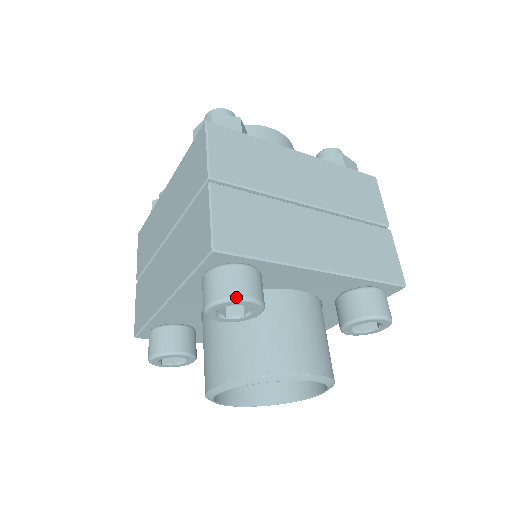
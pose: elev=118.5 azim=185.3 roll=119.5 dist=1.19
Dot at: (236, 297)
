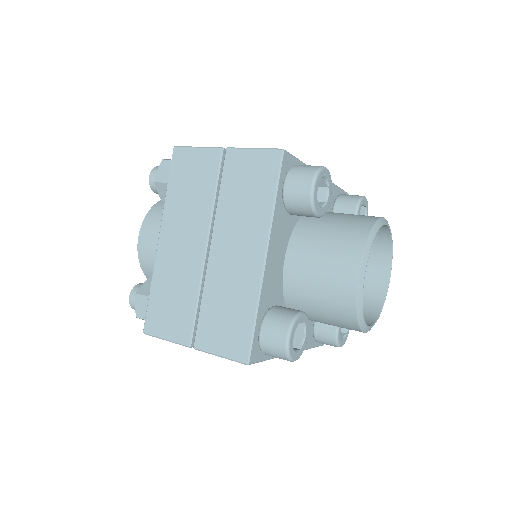
Dot at: (321, 166)
